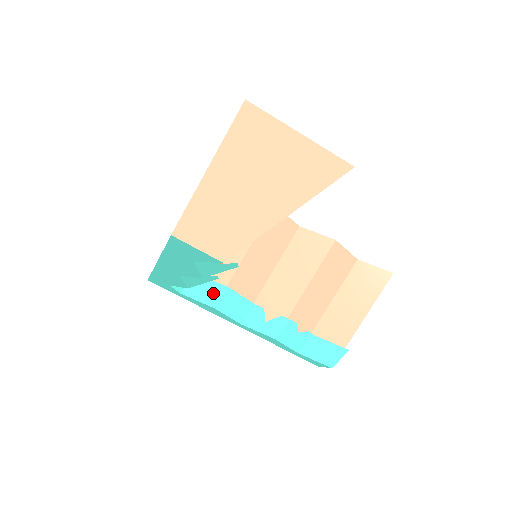
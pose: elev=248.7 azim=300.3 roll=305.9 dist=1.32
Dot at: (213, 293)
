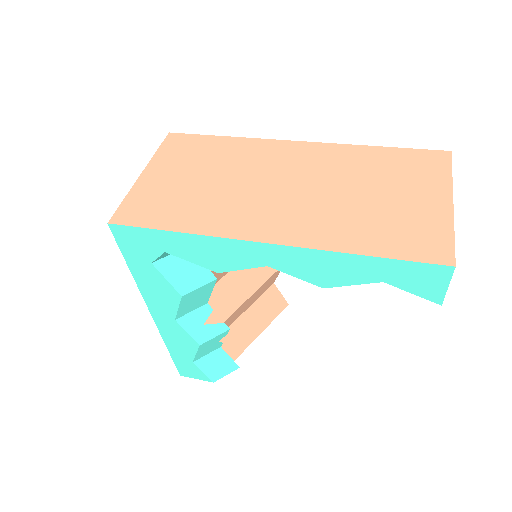
Dot at: (194, 279)
